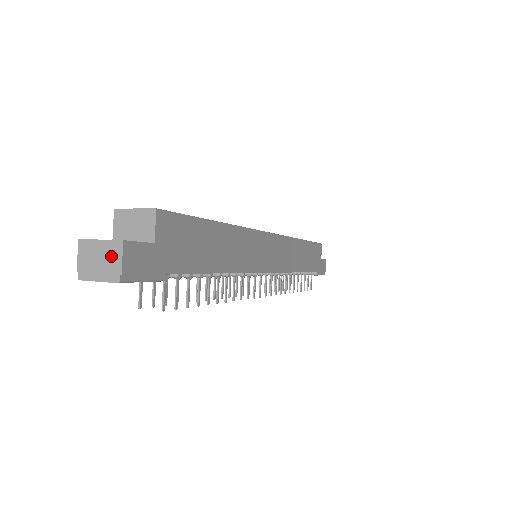
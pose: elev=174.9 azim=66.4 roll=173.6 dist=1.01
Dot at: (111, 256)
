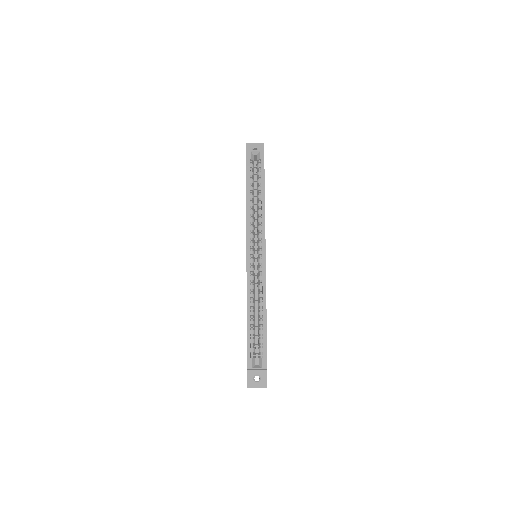
Dot at: occluded
